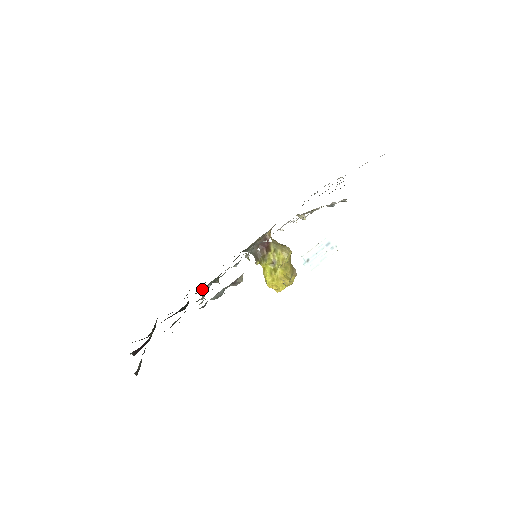
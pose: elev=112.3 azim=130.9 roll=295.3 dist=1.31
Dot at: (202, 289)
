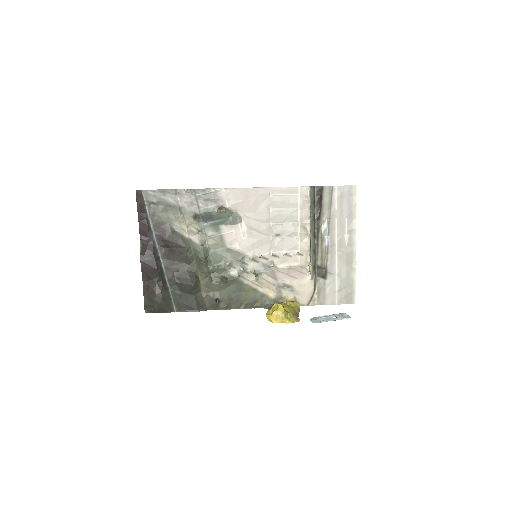
Dot at: (211, 277)
